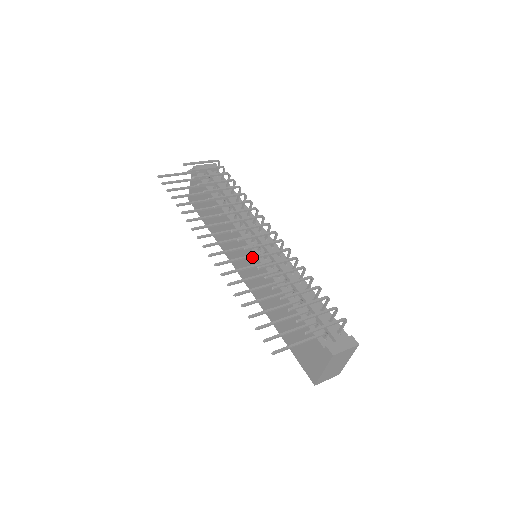
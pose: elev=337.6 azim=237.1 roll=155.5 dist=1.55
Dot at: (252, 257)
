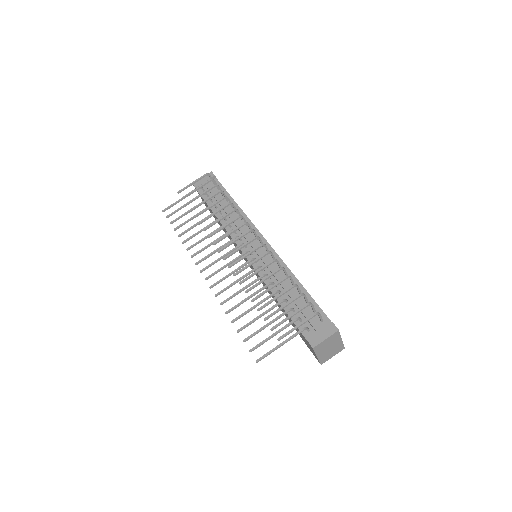
Dot at: (234, 274)
